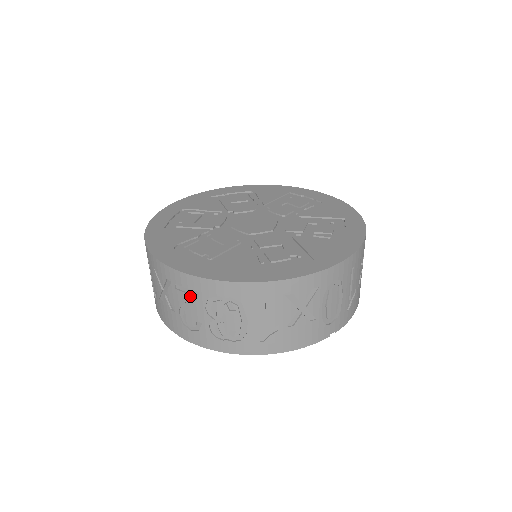
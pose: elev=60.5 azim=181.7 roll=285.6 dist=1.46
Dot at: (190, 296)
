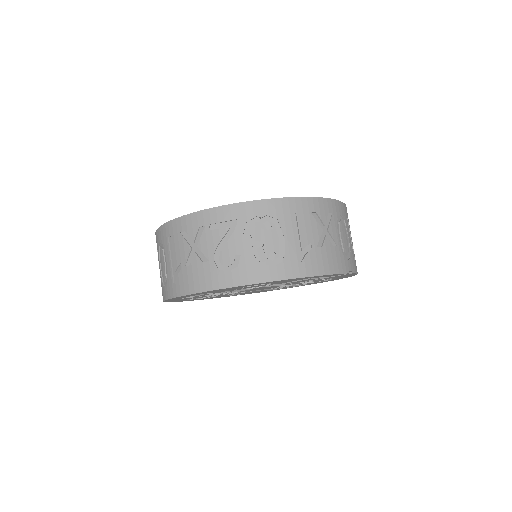
Dot at: (227, 229)
